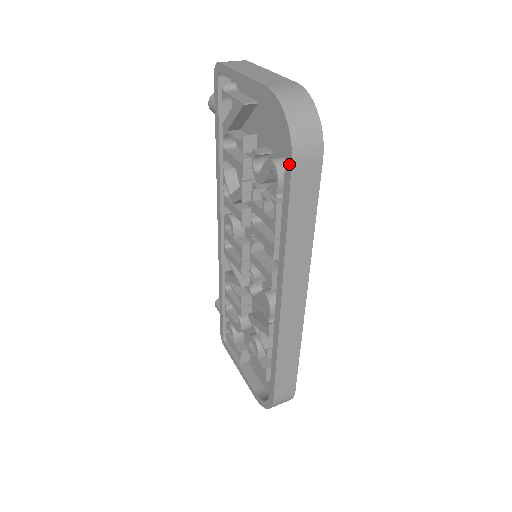
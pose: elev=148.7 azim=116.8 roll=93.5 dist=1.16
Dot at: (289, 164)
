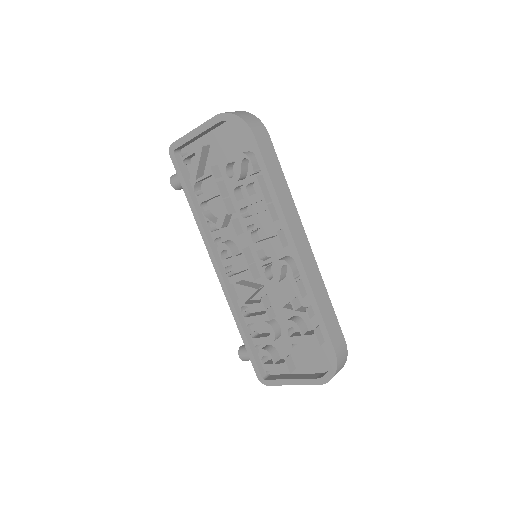
Dot at: (253, 139)
